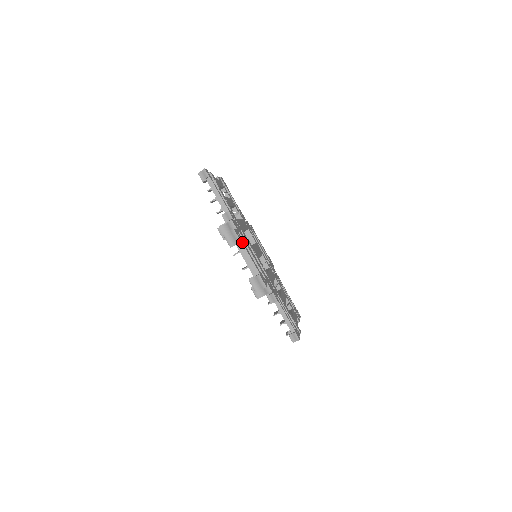
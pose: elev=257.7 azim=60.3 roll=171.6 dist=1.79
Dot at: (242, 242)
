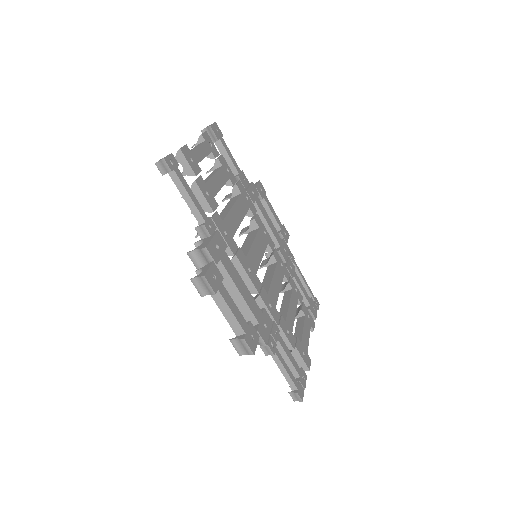
Dot at: (219, 289)
